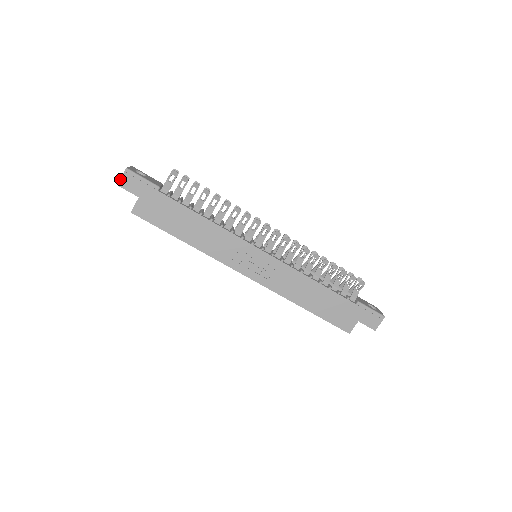
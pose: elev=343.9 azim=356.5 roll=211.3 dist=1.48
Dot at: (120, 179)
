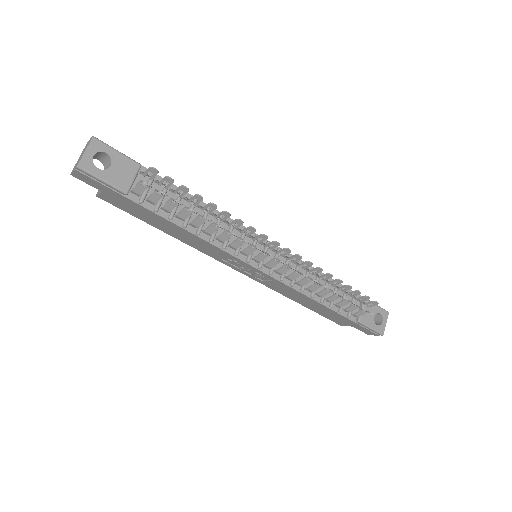
Dot at: (72, 172)
